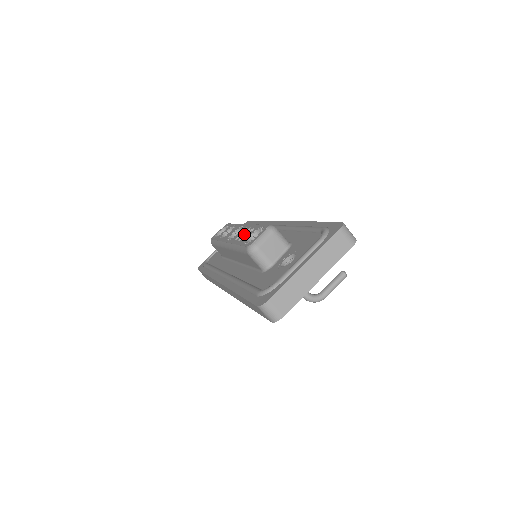
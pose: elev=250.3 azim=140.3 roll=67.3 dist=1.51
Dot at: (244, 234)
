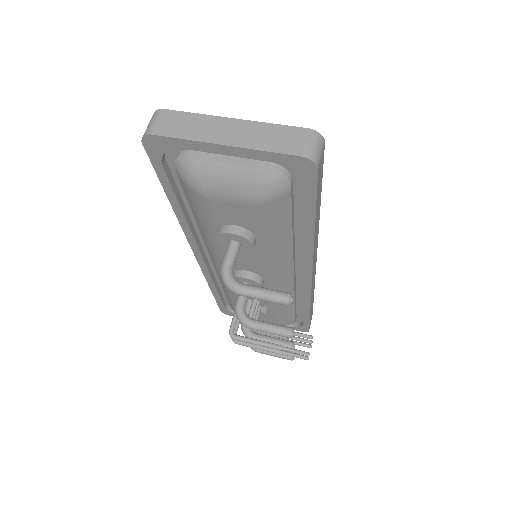
Dot at: occluded
